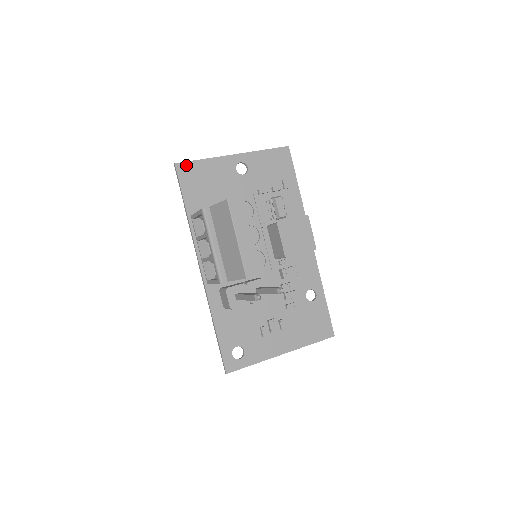
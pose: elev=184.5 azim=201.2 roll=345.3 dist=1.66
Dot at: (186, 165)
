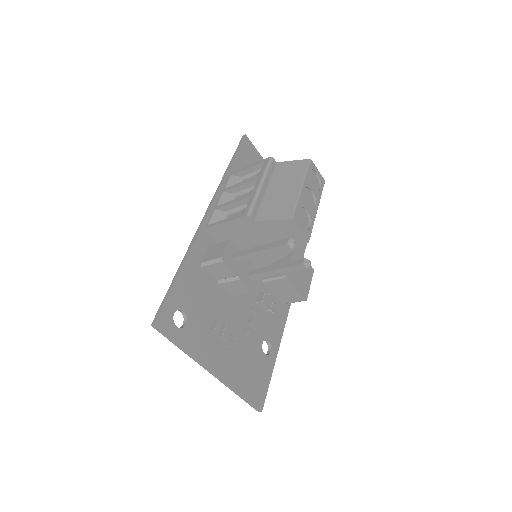
Dot at: (251, 145)
